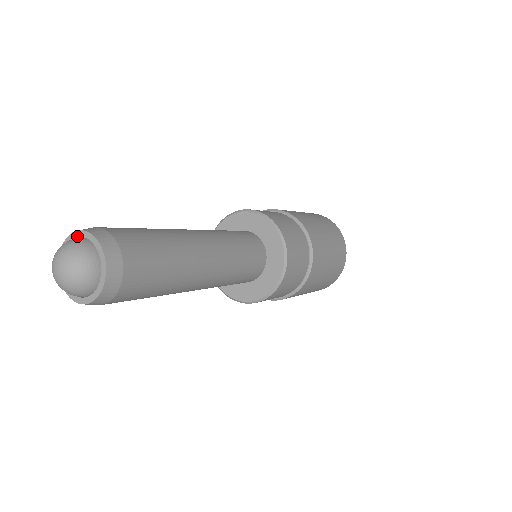
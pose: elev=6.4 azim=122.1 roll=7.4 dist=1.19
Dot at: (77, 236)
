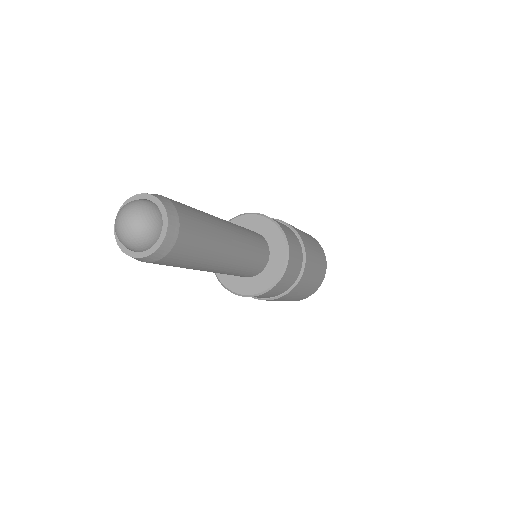
Dot at: occluded
